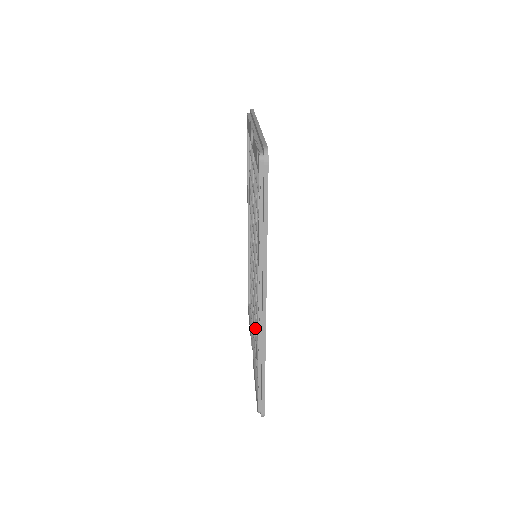
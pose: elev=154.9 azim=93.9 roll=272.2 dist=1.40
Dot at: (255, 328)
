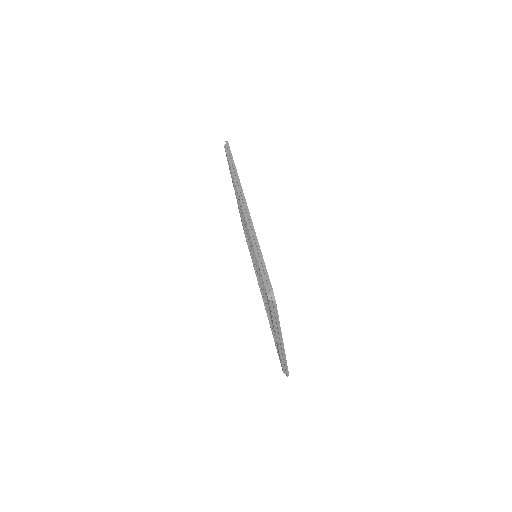
Dot at: occluded
